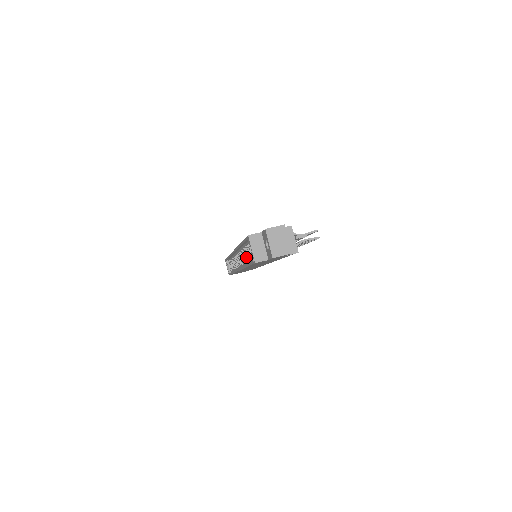
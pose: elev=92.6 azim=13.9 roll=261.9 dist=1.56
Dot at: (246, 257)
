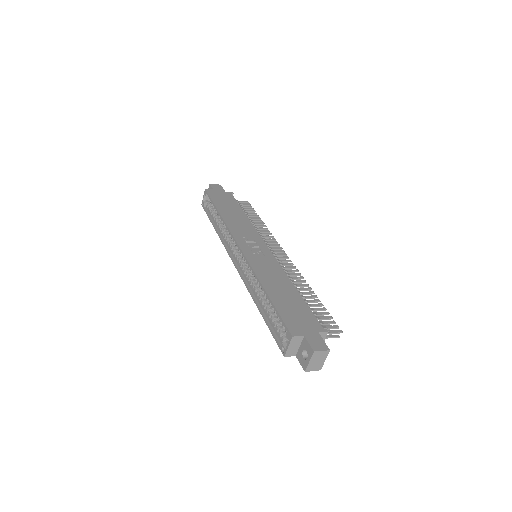
Dot at: occluded
